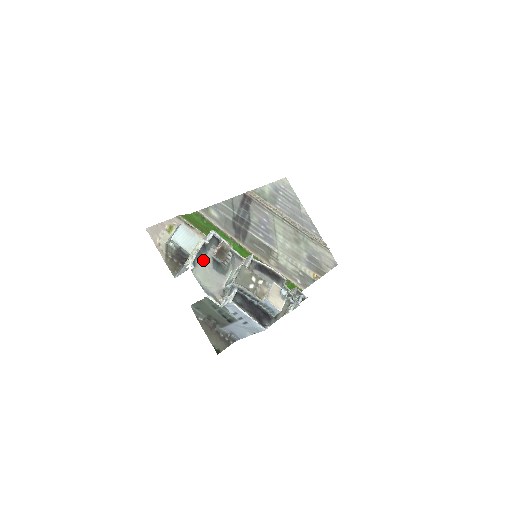
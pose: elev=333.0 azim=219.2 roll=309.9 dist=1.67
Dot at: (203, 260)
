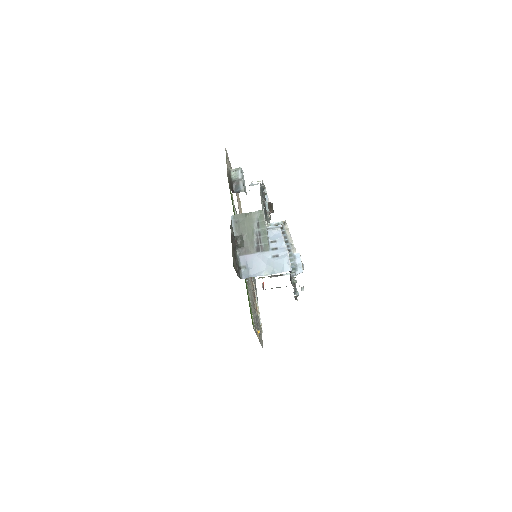
Dot at: (261, 195)
